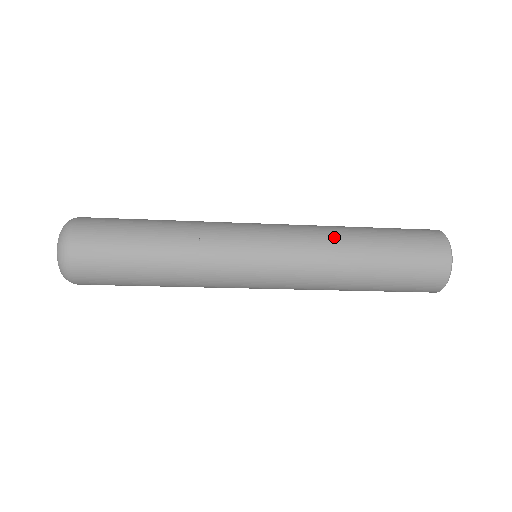
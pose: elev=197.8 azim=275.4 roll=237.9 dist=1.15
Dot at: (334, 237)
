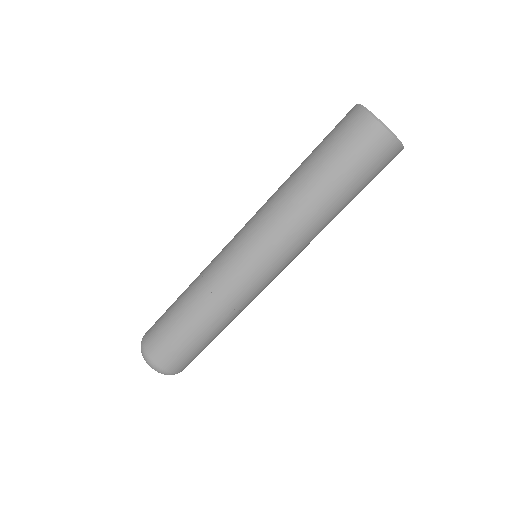
Dot at: (278, 189)
